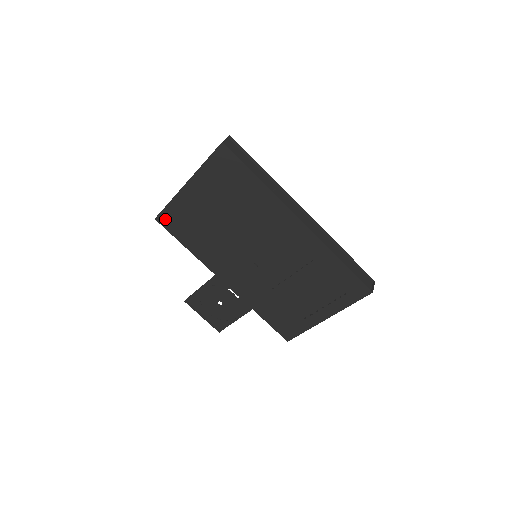
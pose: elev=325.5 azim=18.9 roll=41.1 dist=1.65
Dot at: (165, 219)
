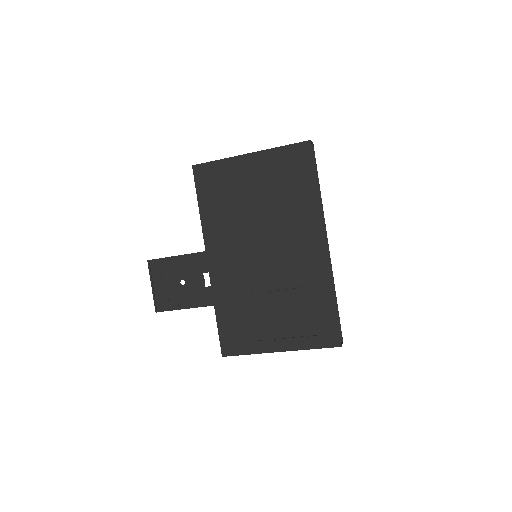
Dot at: (202, 171)
